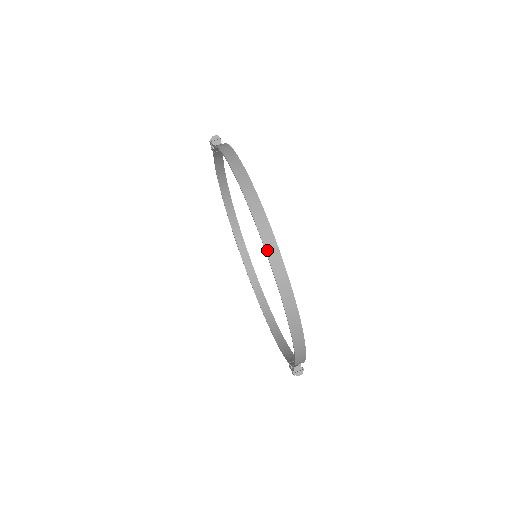
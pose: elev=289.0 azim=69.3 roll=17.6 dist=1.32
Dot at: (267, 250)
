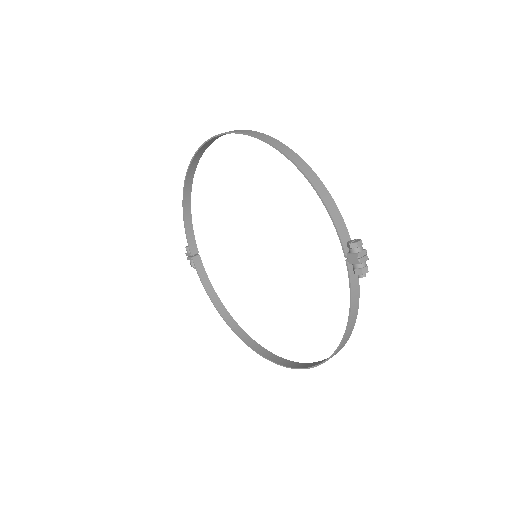
Dot at: (217, 135)
